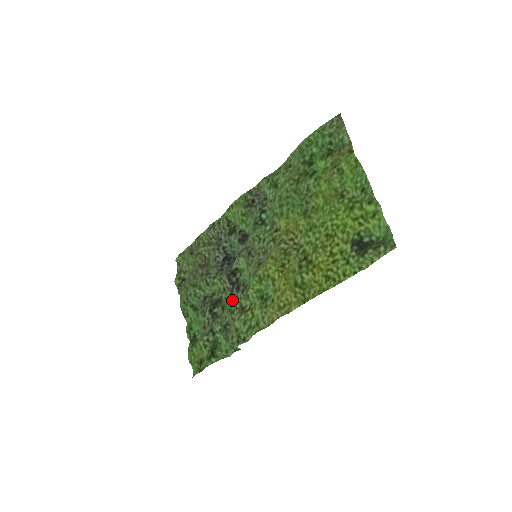
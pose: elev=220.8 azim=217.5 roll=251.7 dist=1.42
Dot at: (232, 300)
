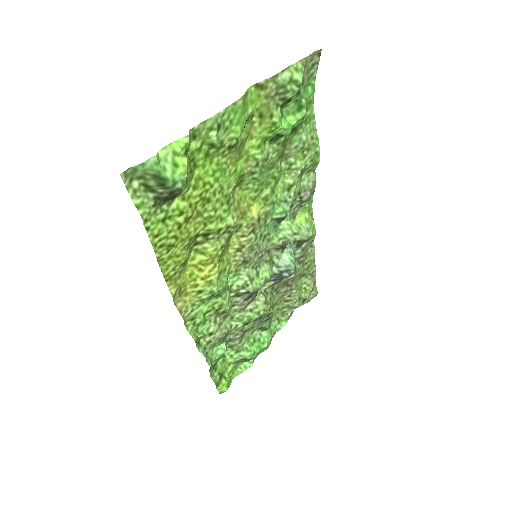
Dot at: (237, 307)
